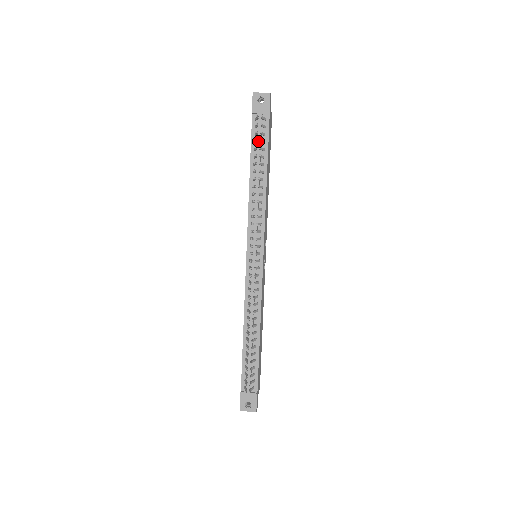
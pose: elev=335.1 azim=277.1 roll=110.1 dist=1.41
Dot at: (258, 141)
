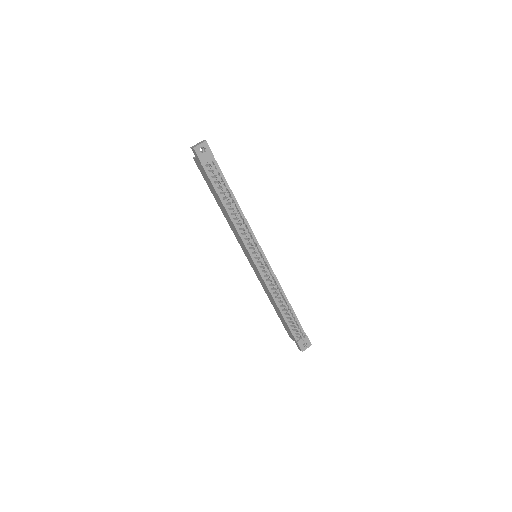
Dot at: (218, 181)
